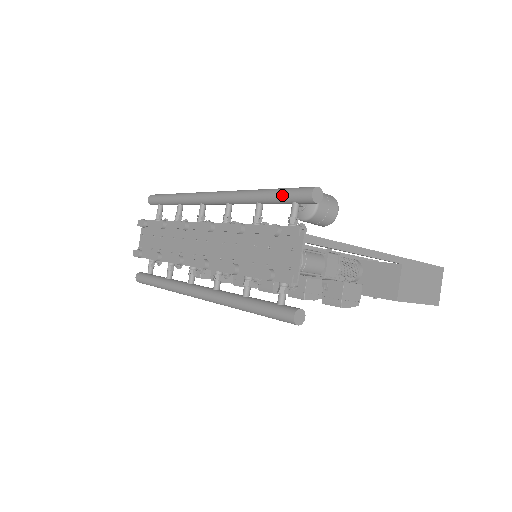
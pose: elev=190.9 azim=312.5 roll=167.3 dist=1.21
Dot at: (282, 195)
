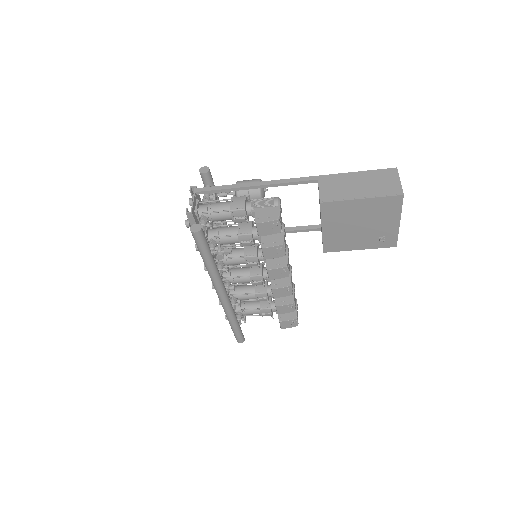
Dot at: occluded
